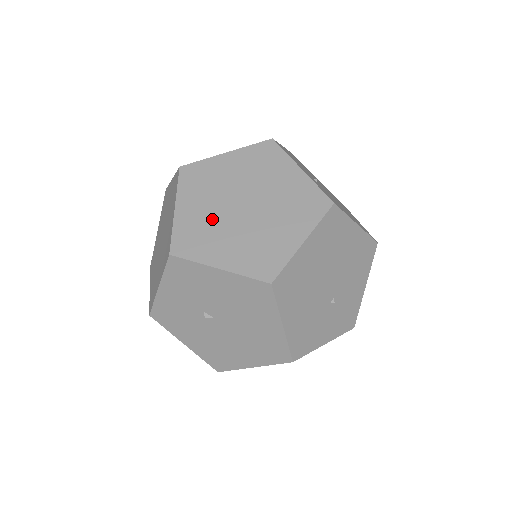
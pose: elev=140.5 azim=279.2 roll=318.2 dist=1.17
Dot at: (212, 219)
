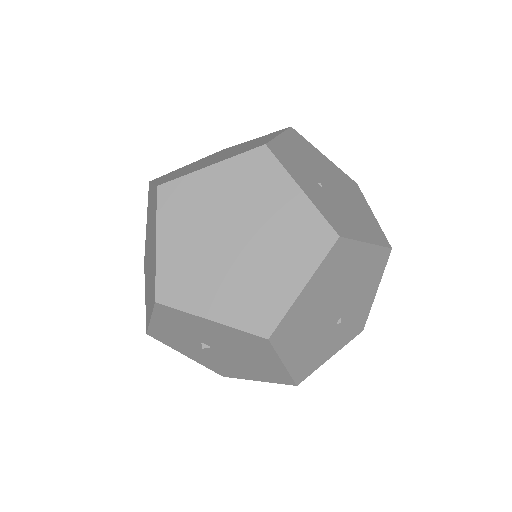
Dot at: (199, 257)
